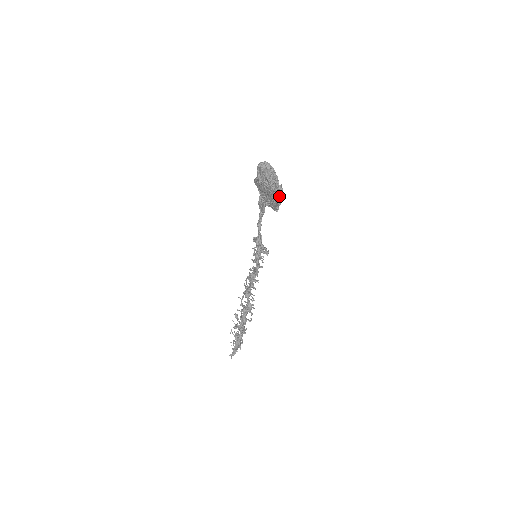
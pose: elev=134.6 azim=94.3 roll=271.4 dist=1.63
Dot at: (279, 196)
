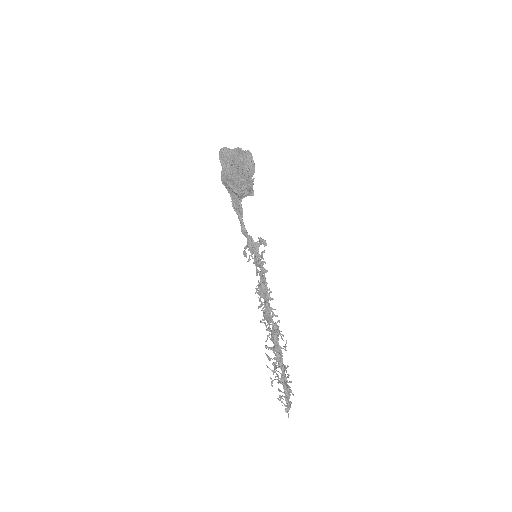
Dot at: (250, 162)
